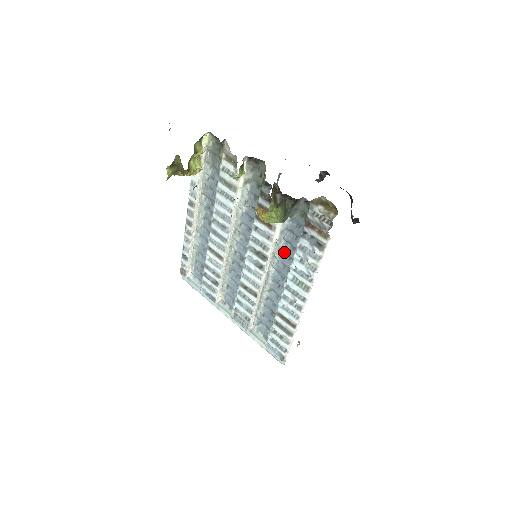
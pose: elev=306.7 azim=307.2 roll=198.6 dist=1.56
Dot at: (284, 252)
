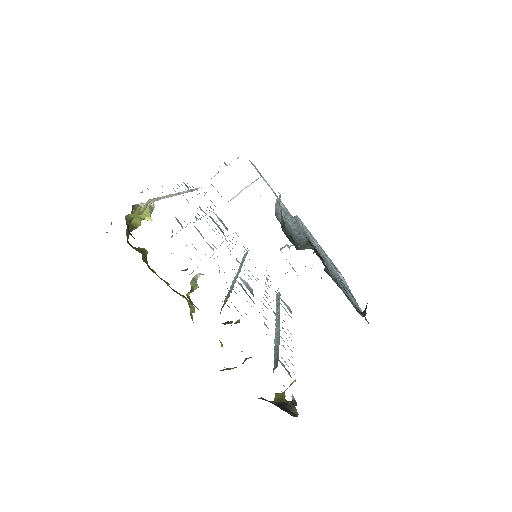
Dot at: occluded
